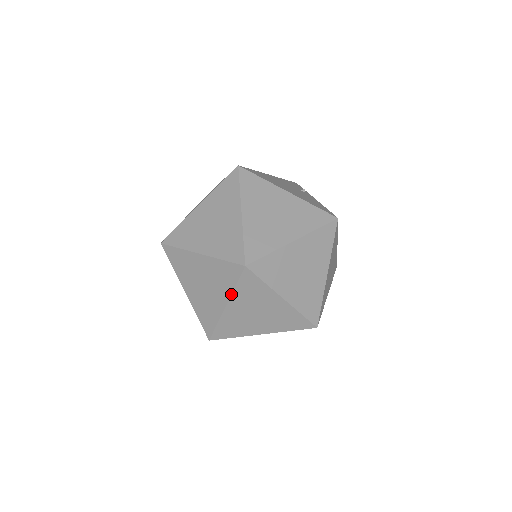
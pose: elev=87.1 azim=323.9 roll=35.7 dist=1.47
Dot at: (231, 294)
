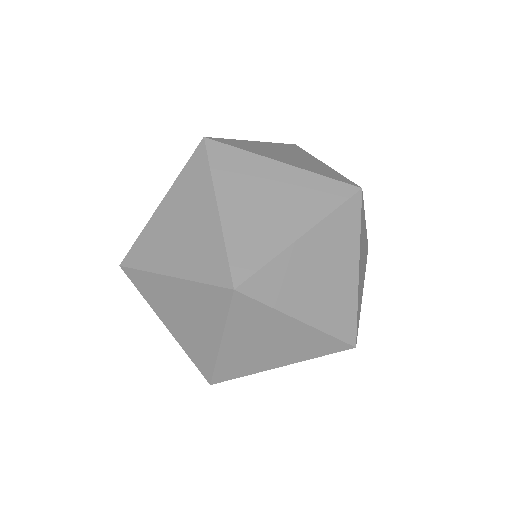
Dot at: (212, 184)
